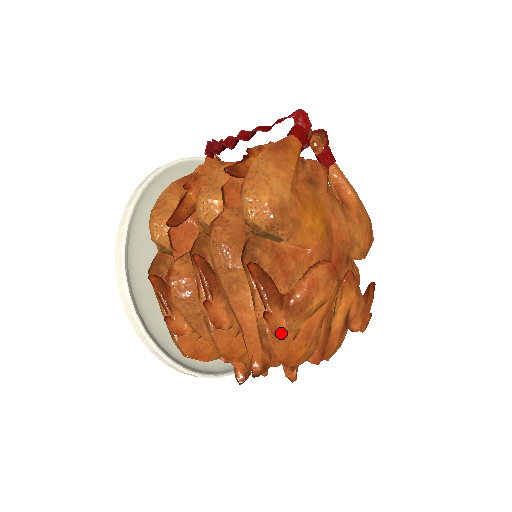
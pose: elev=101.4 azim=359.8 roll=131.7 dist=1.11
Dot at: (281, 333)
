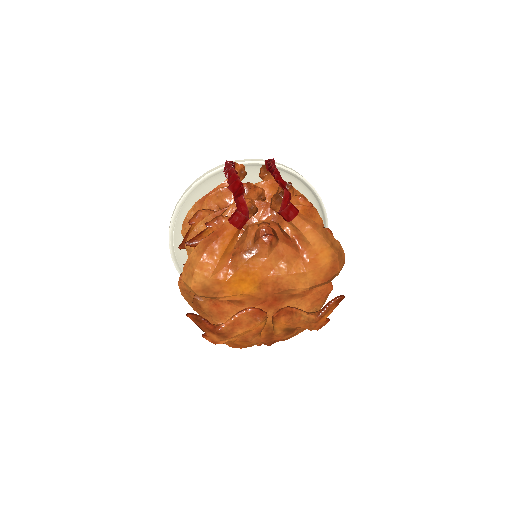
Dot at: (218, 342)
